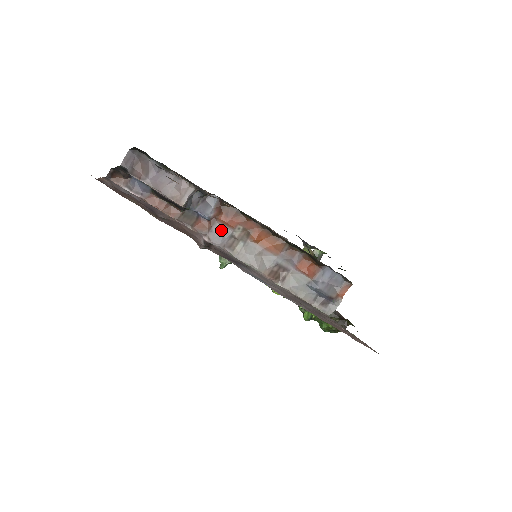
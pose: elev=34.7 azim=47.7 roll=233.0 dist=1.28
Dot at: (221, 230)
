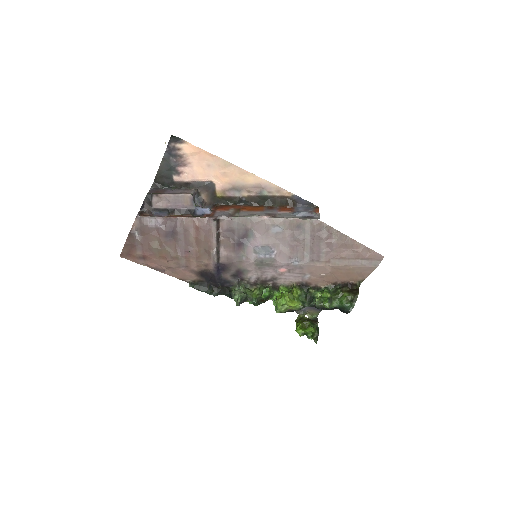
Dot at: (221, 213)
